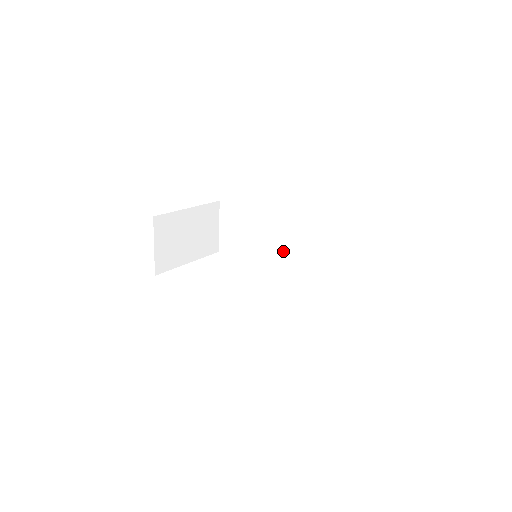
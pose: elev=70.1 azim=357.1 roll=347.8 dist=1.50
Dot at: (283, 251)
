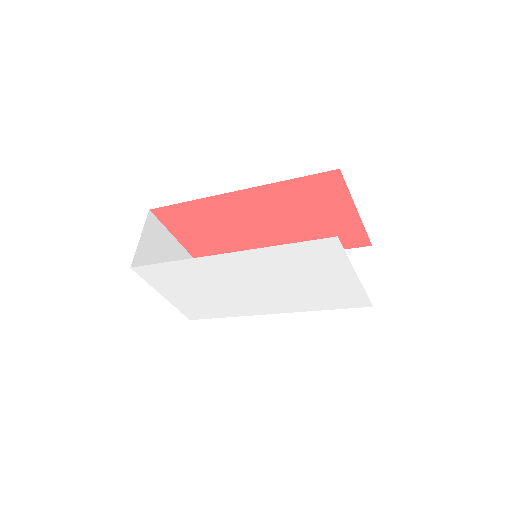
Dot at: occluded
